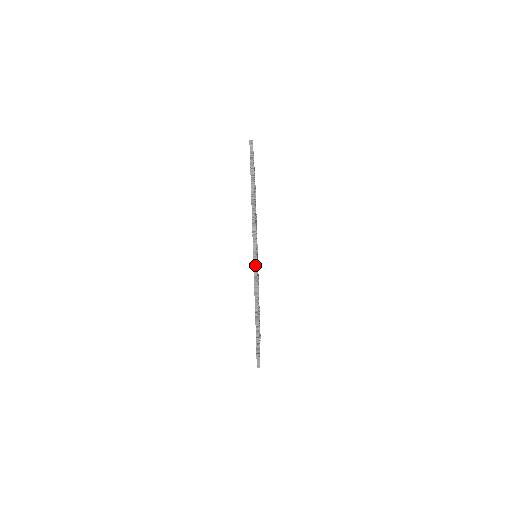
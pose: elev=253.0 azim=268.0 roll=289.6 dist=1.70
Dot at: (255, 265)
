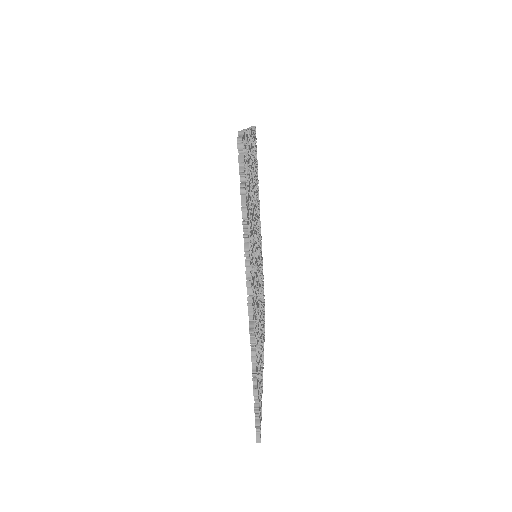
Dot at: occluded
